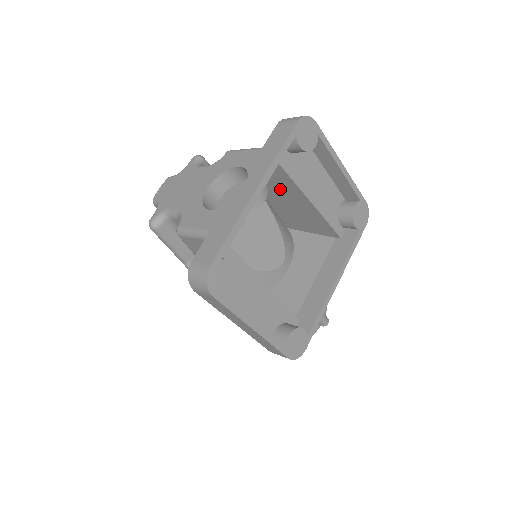
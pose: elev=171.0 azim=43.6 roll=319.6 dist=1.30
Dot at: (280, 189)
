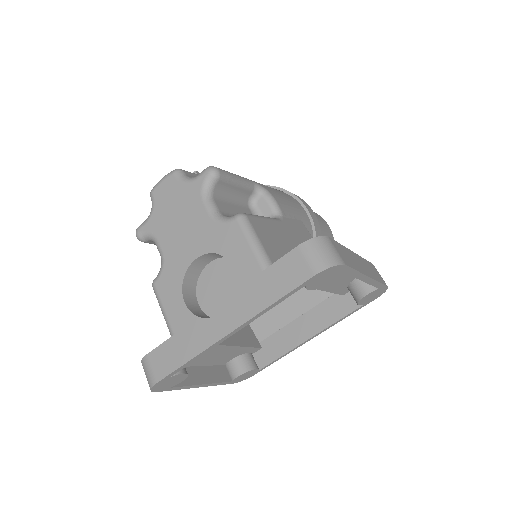
Dot at: occluded
